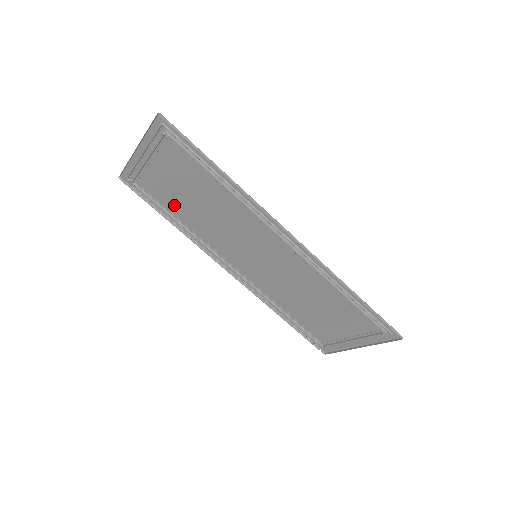
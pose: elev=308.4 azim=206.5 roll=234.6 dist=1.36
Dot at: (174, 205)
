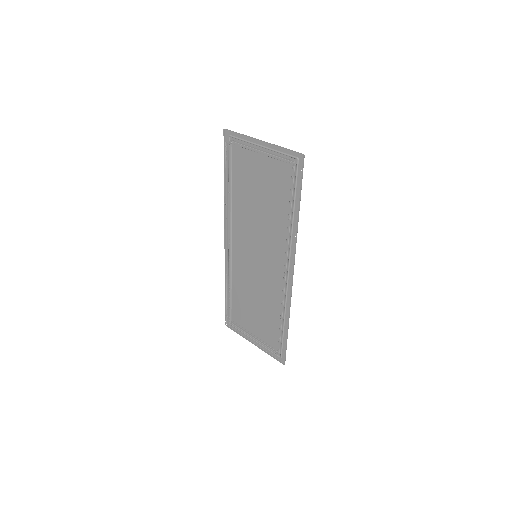
Dot at: (241, 183)
